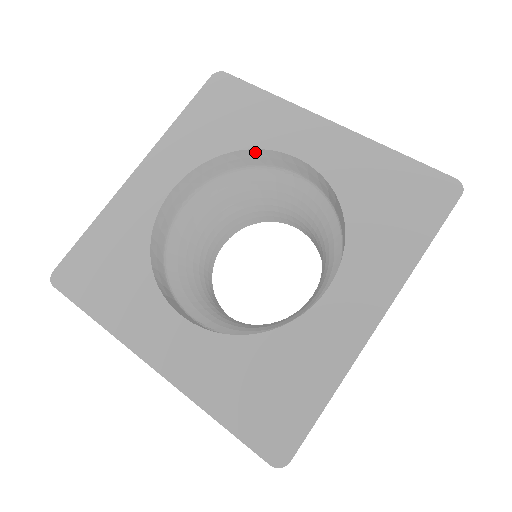
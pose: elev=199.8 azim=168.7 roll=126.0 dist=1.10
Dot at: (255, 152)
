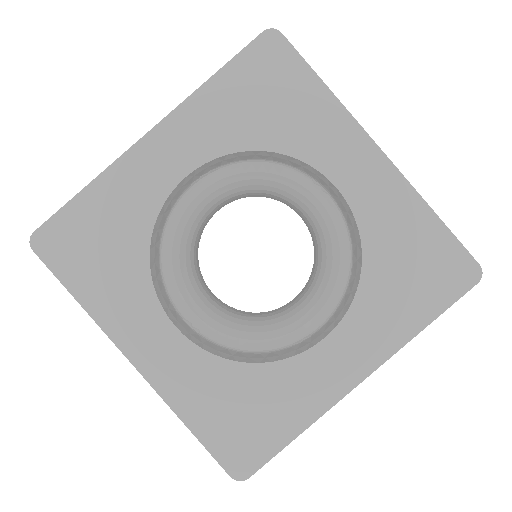
Dot at: (290, 158)
